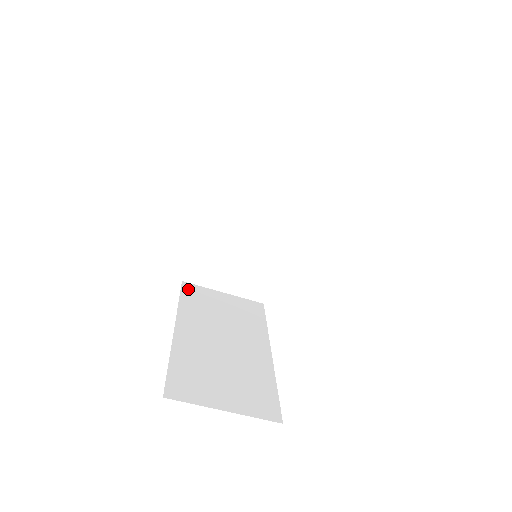
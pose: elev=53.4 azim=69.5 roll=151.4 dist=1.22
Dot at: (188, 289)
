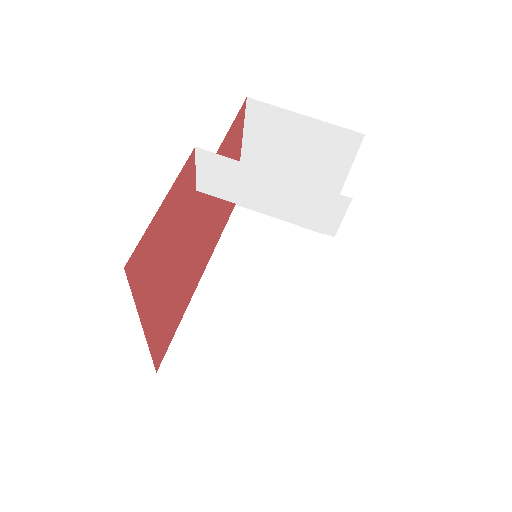
Dot at: occluded
